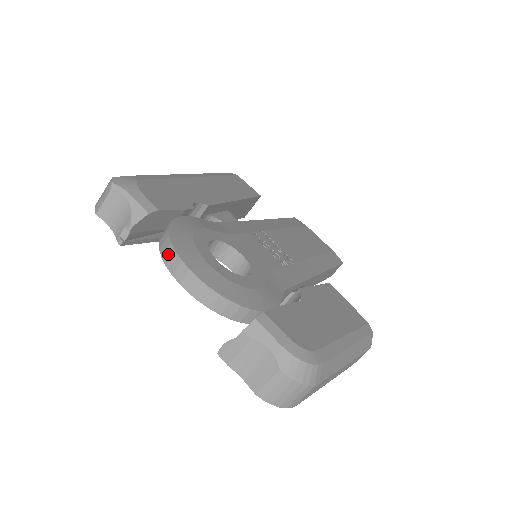
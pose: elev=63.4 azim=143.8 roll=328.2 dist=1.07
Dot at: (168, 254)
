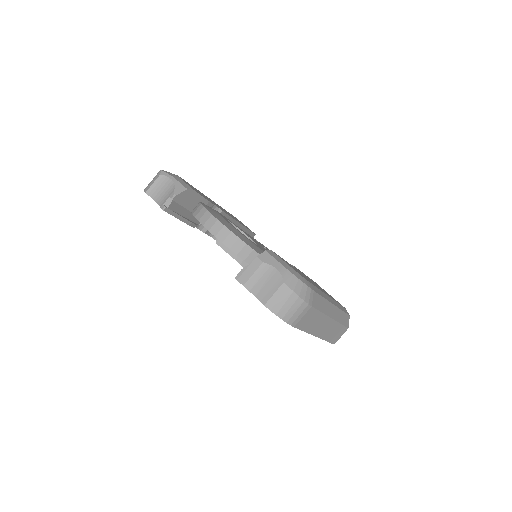
Dot at: (201, 213)
